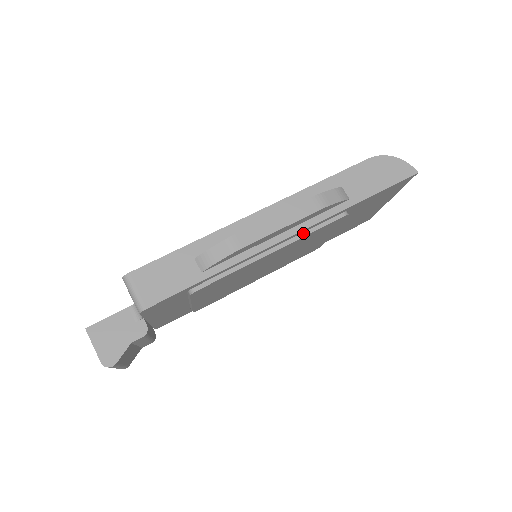
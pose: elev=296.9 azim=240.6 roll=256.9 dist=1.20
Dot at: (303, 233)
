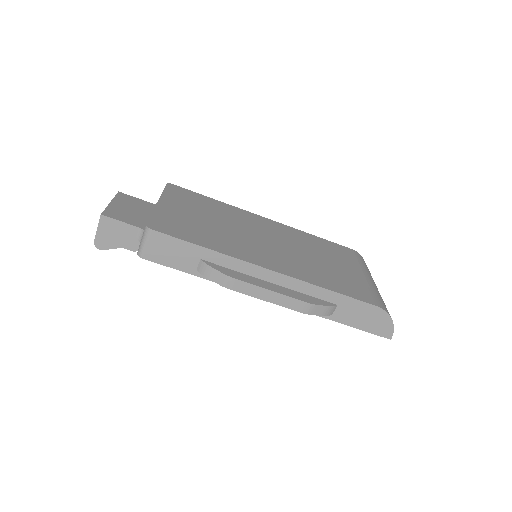
Dot at: occluded
